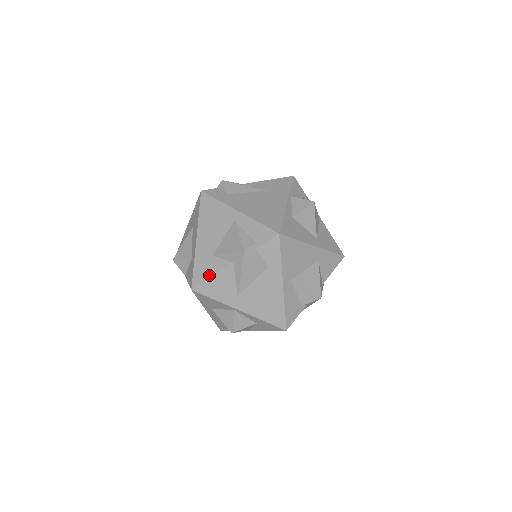
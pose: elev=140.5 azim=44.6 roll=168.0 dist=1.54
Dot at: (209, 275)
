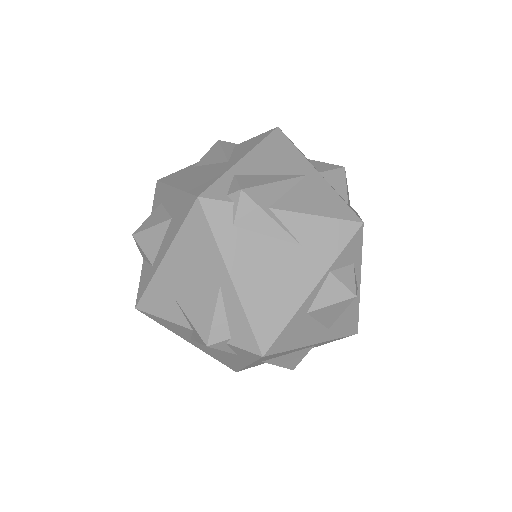
Dot at: (160, 314)
